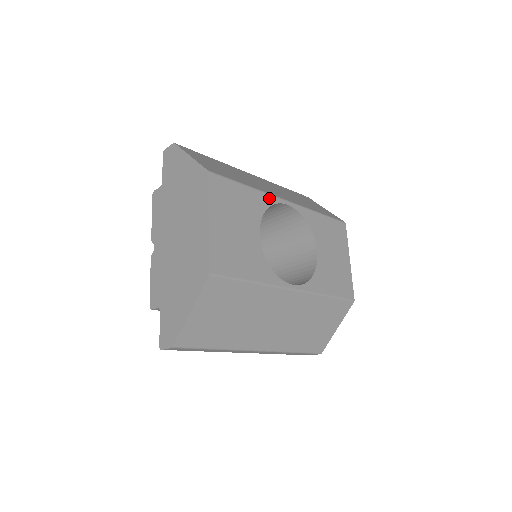
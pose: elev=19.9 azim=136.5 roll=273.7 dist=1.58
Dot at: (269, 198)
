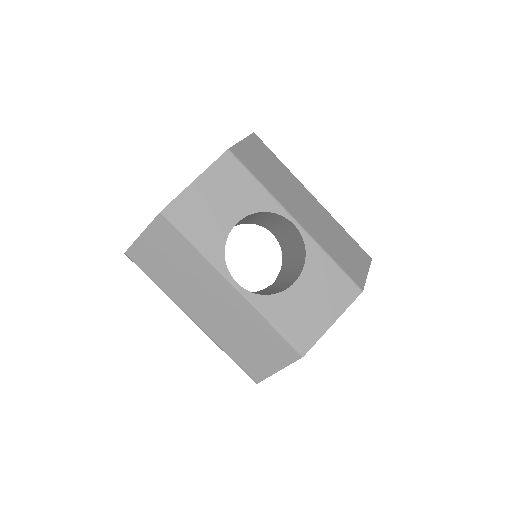
Dot at: (276, 206)
